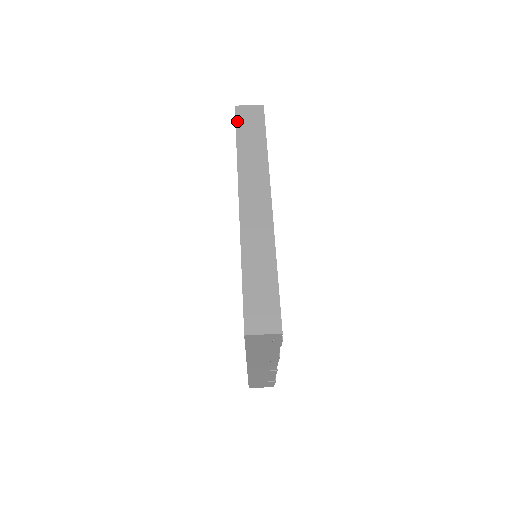
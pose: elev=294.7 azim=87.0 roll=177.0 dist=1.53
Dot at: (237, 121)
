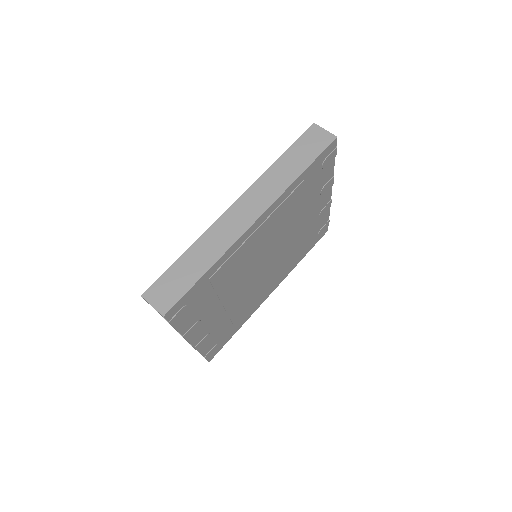
Dot at: (302, 137)
